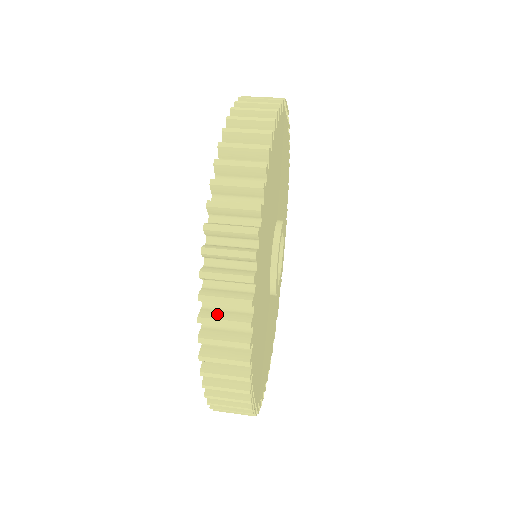
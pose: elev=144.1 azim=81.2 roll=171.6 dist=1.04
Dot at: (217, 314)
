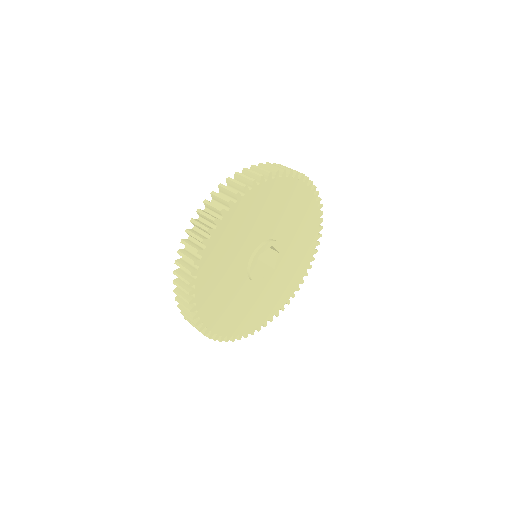
Dot at: (181, 292)
